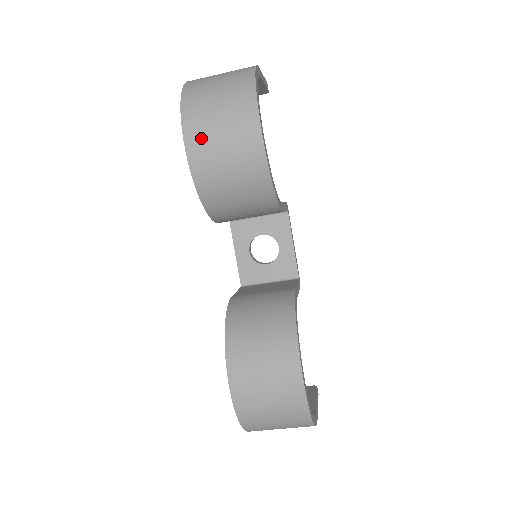
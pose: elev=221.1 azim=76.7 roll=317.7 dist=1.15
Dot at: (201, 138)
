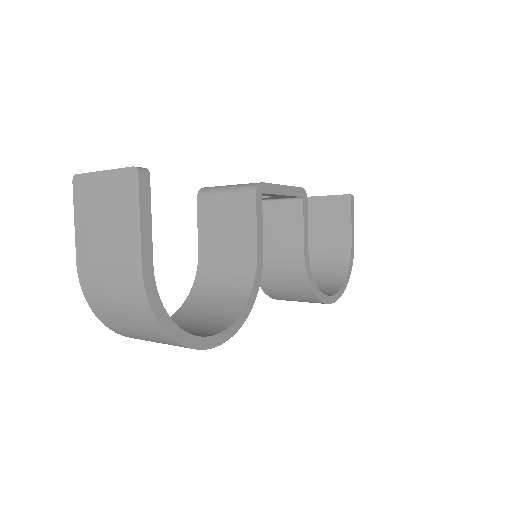
Dot at: occluded
